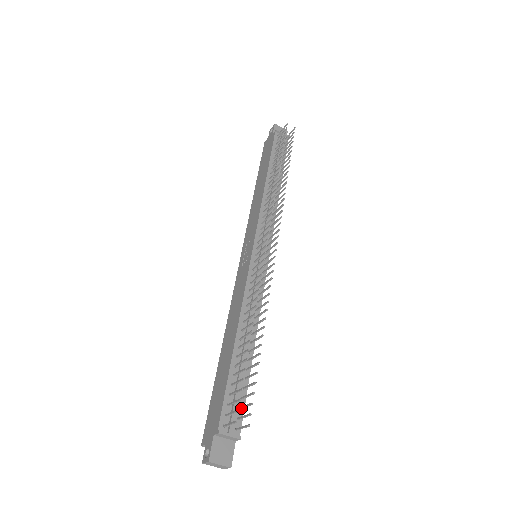
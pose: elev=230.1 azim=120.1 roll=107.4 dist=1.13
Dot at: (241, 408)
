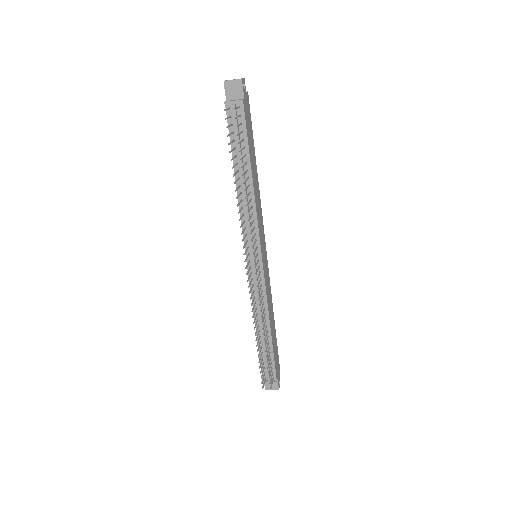
Dot at: (271, 370)
